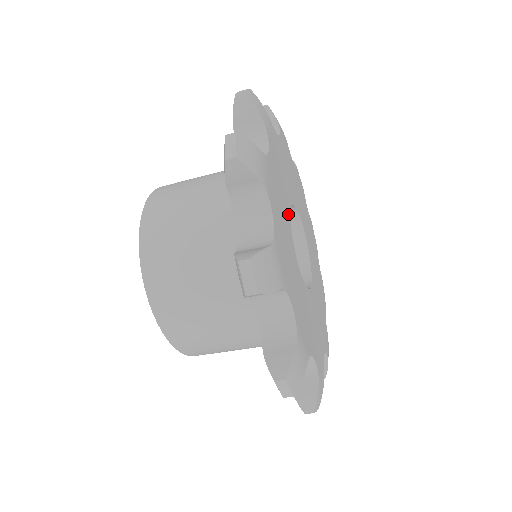
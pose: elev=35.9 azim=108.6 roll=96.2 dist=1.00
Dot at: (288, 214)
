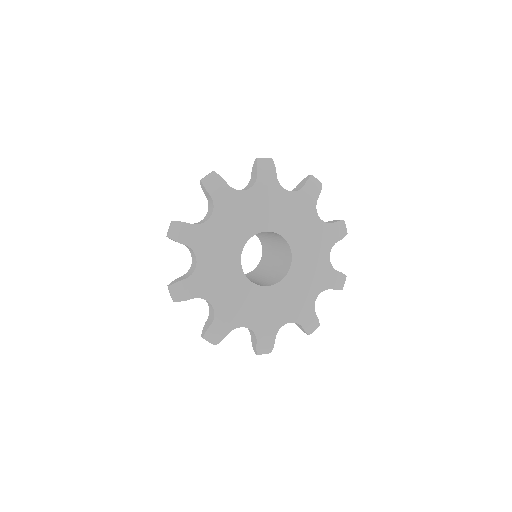
Dot at: (237, 266)
